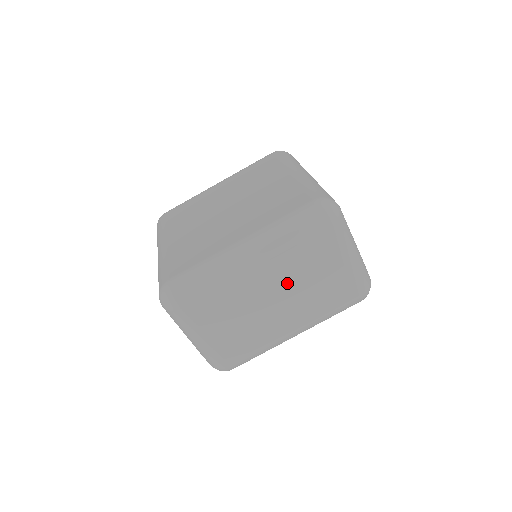
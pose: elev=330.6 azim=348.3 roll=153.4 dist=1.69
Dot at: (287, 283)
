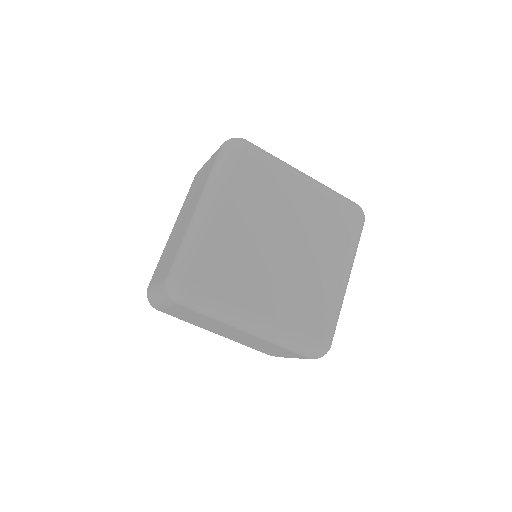
Dot at: (249, 340)
